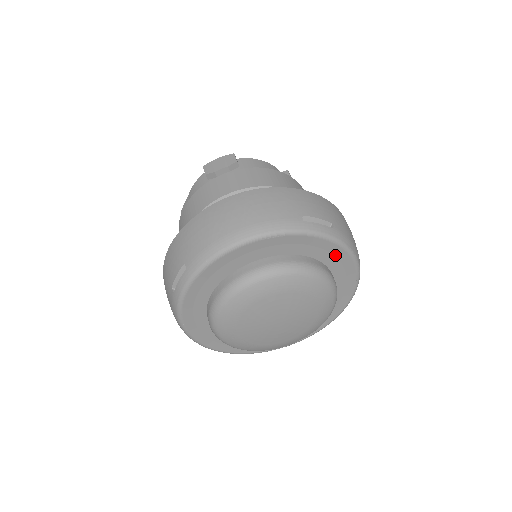
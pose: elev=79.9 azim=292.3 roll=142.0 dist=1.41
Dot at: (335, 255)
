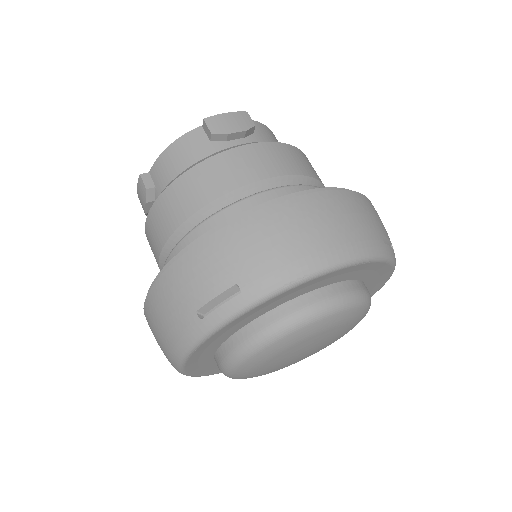
Dot at: (281, 297)
